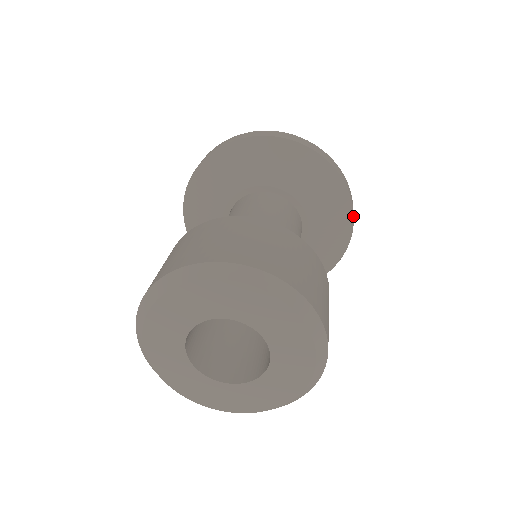
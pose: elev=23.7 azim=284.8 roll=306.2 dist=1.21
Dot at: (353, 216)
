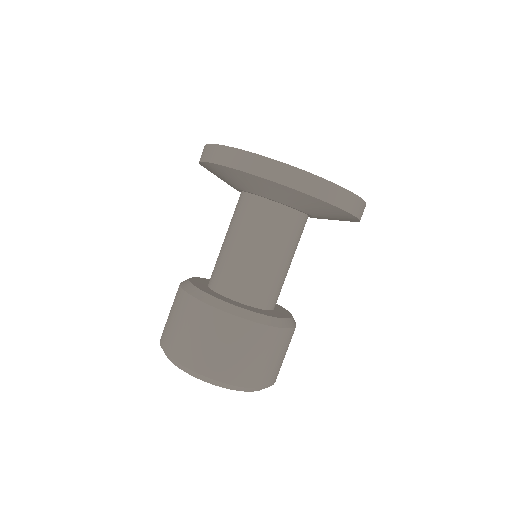
Dot at: (333, 205)
